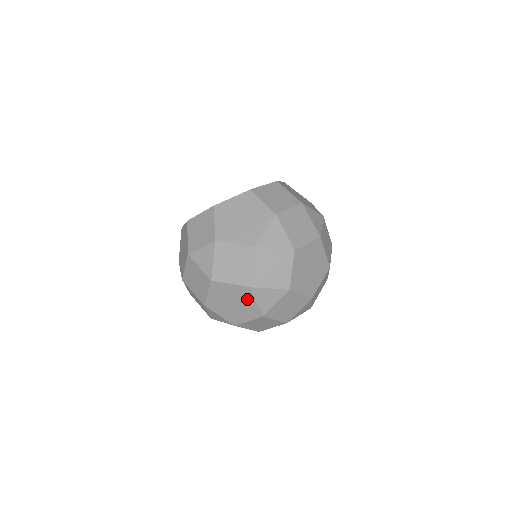
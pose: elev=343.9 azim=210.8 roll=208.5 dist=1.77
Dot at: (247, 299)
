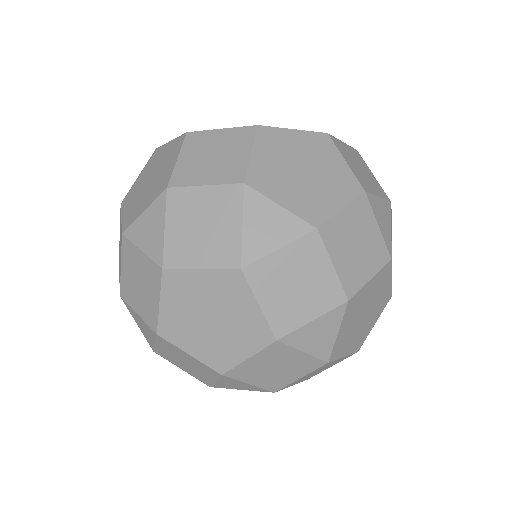
Dot at: occluded
